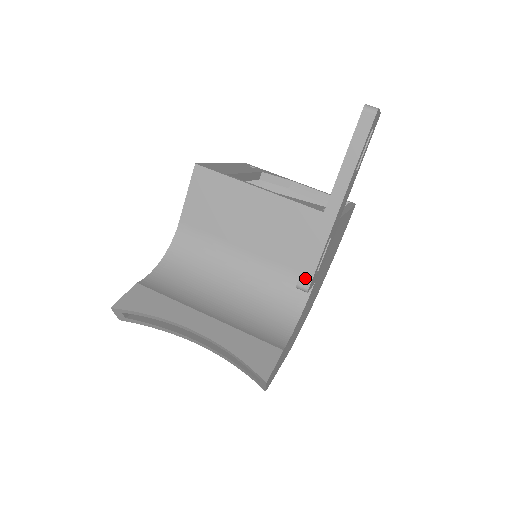
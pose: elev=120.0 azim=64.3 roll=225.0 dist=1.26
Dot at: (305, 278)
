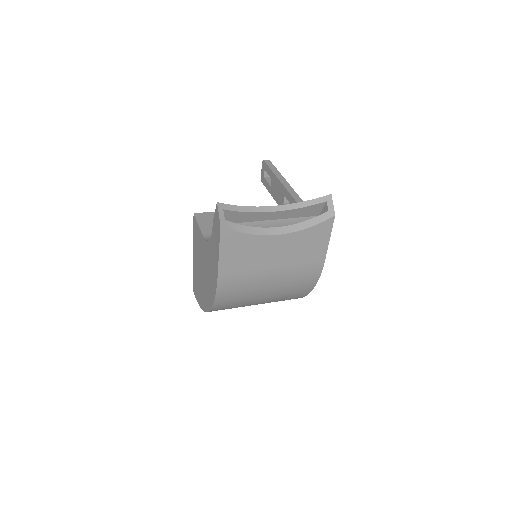
Dot at: (298, 200)
